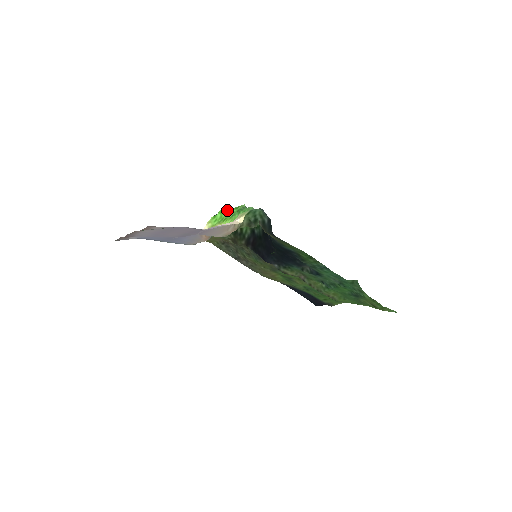
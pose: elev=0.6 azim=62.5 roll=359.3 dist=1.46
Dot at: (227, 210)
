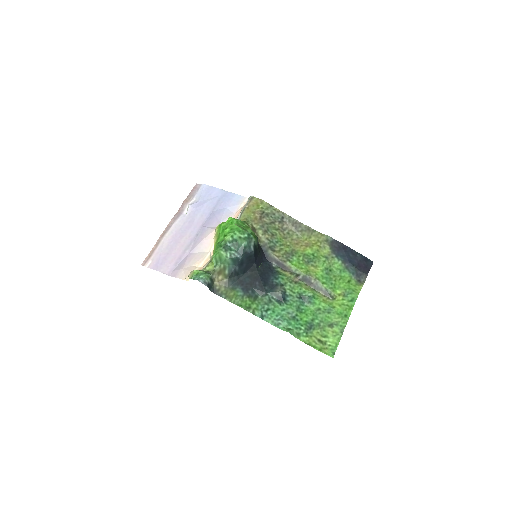
Dot at: (223, 230)
